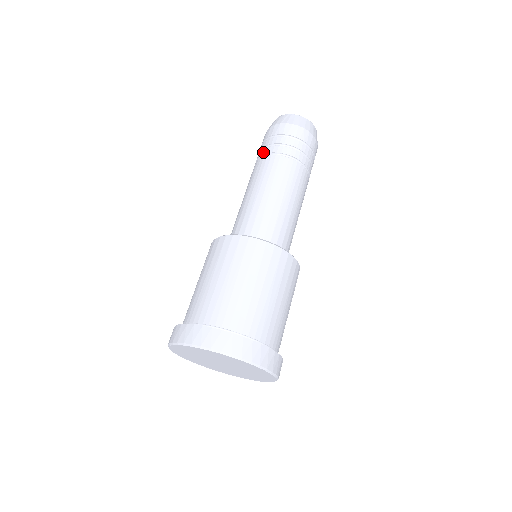
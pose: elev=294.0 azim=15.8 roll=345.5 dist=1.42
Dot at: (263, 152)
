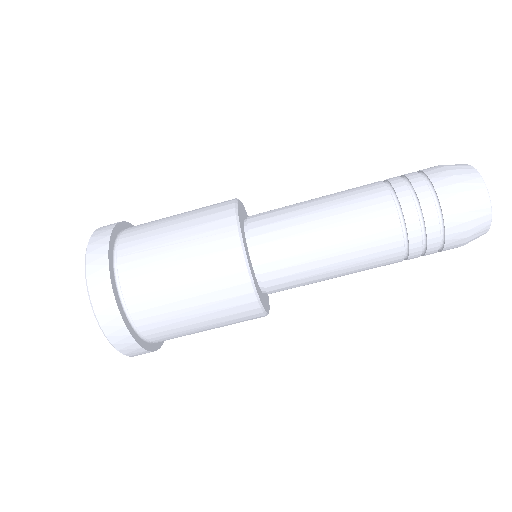
Dot at: (414, 239)
